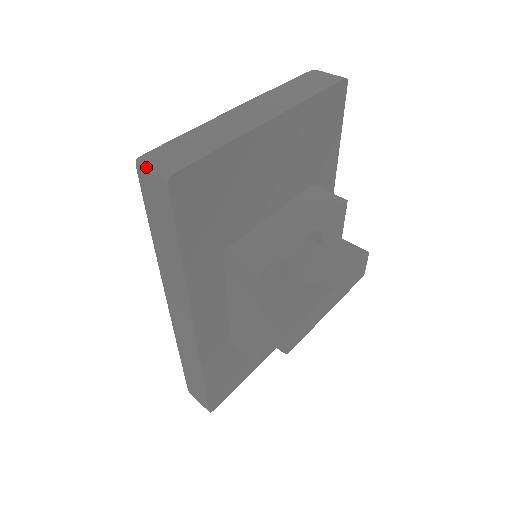
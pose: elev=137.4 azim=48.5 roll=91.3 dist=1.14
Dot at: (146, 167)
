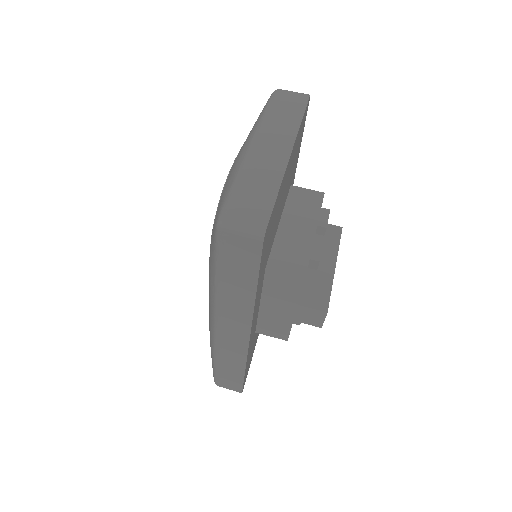
Dot at: (235, 229)
